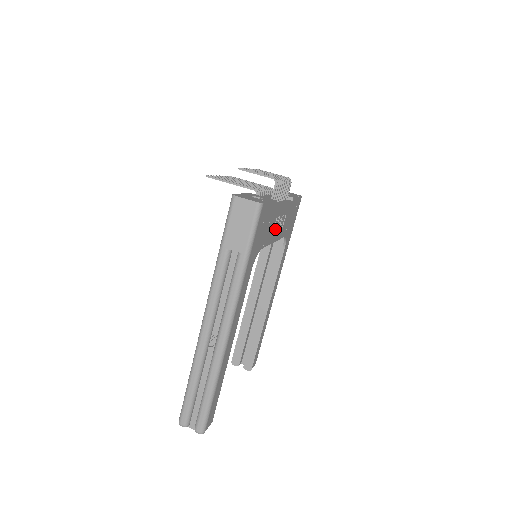
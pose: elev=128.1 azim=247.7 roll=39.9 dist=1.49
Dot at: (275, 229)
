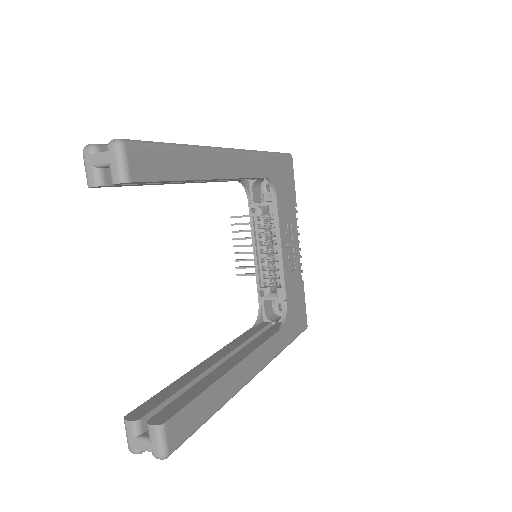
Dot at: (287, 236)
